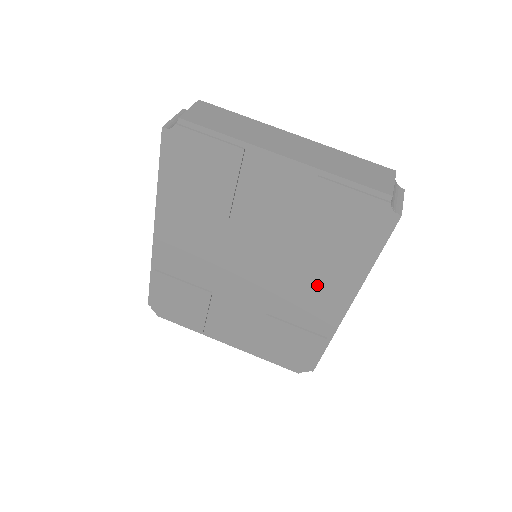
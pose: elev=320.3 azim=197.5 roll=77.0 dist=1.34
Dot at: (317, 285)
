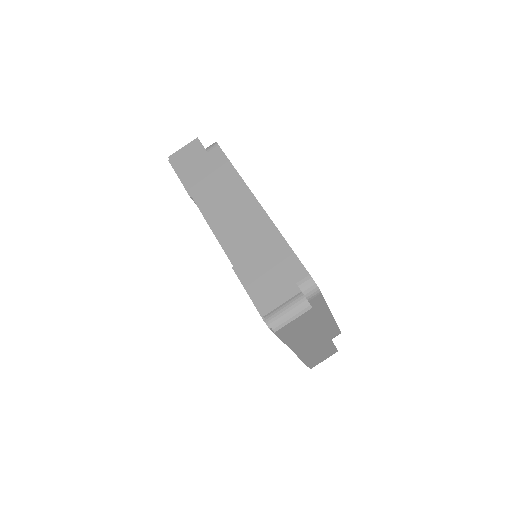
Dot at: occluded
